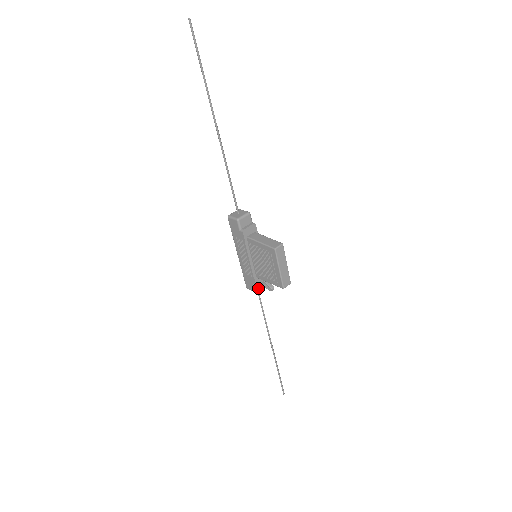
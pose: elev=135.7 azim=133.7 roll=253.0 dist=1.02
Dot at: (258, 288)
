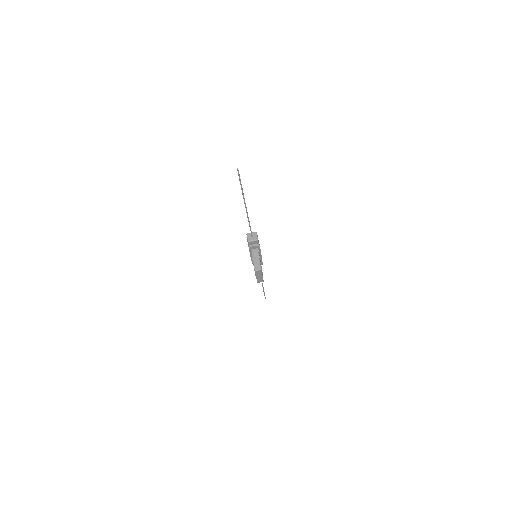
Dot at: occluded
